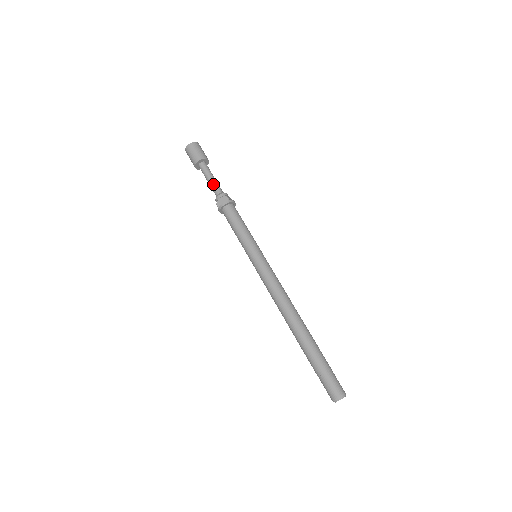
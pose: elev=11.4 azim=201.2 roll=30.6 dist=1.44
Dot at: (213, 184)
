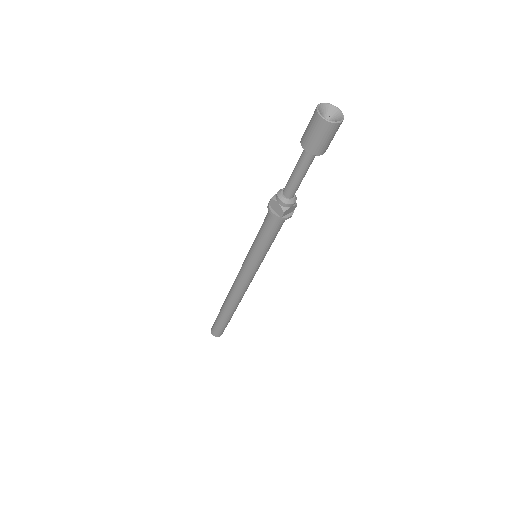
Dot at: (291, 183)
